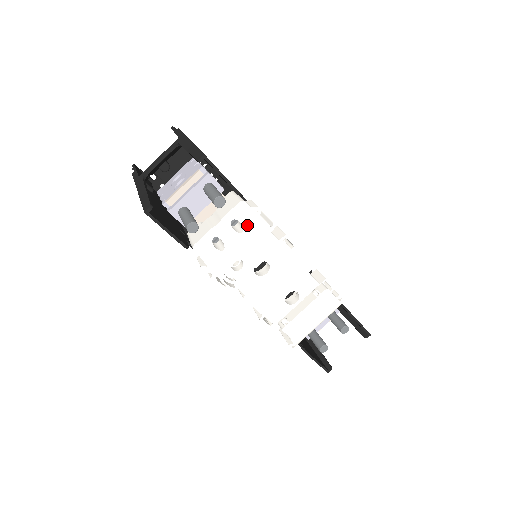
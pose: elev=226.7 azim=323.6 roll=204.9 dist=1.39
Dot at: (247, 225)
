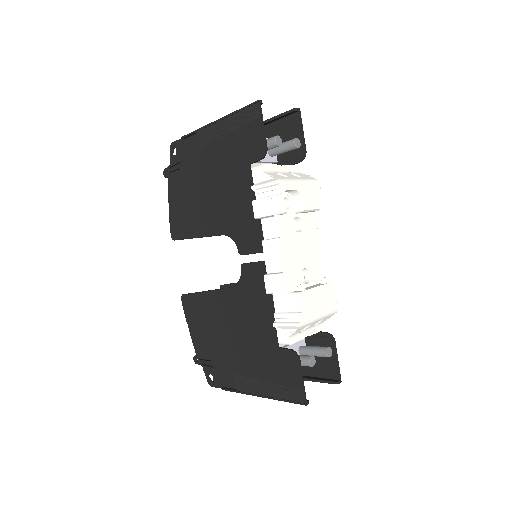
Dot at: (304, 177)
